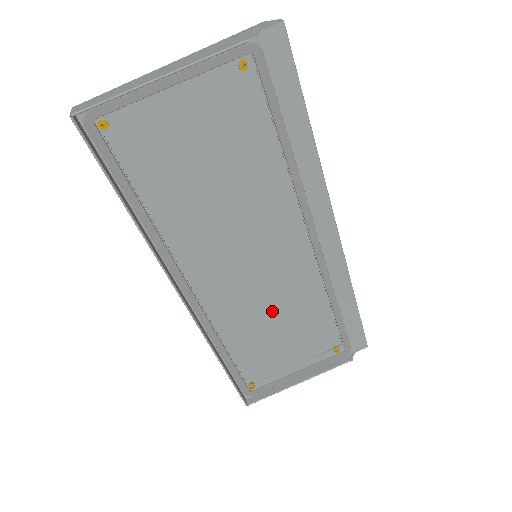
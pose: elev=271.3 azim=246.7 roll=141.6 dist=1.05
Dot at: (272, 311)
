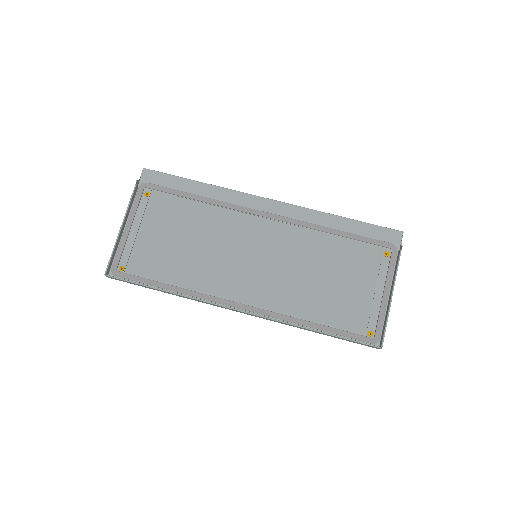
Dot at: (314, 277)
